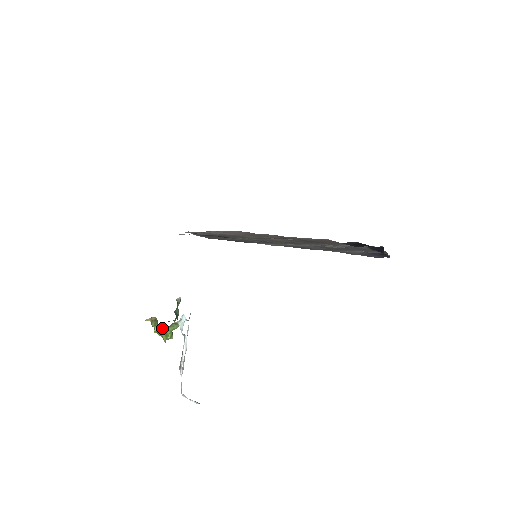
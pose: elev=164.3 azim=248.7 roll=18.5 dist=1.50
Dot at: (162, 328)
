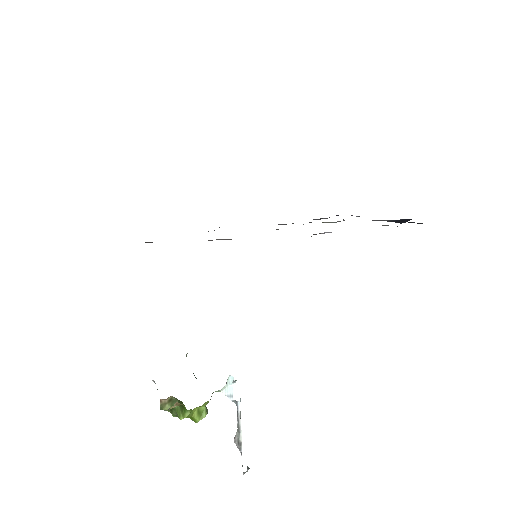
Dot at: (197, 408)
